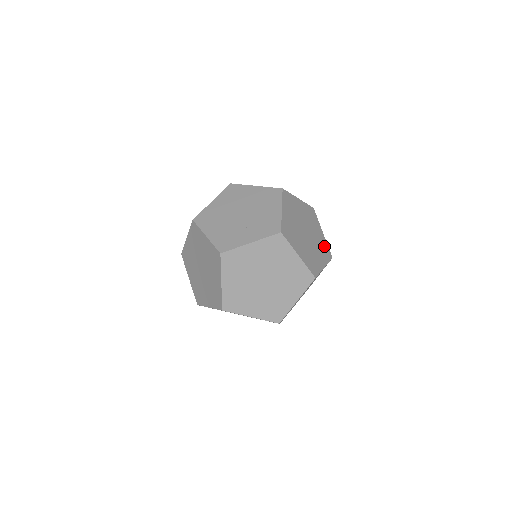
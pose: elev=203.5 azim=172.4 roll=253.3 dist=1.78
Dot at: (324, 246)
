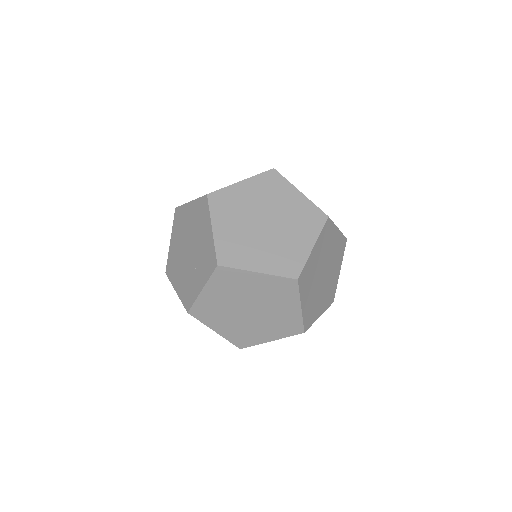
Dot at: (307, 212)
